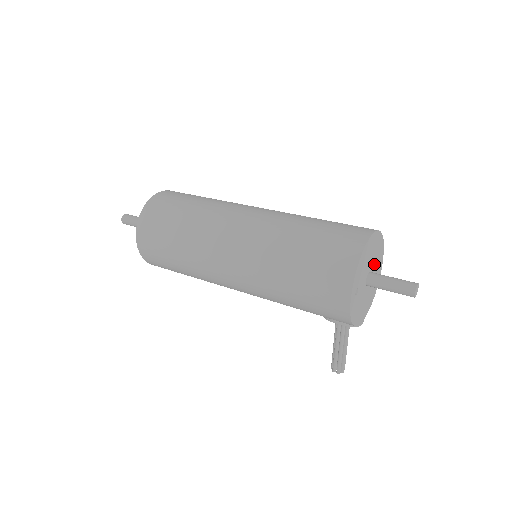
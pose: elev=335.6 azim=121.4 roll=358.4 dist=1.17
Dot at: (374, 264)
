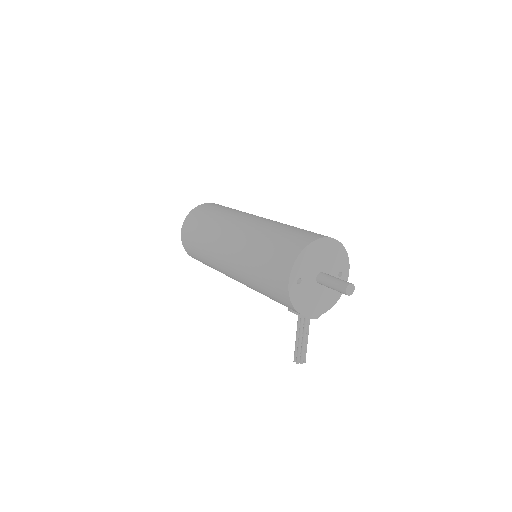
Dot at: (331, 268)
